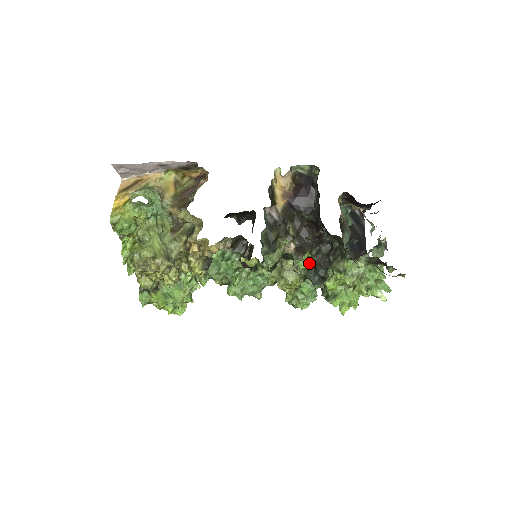
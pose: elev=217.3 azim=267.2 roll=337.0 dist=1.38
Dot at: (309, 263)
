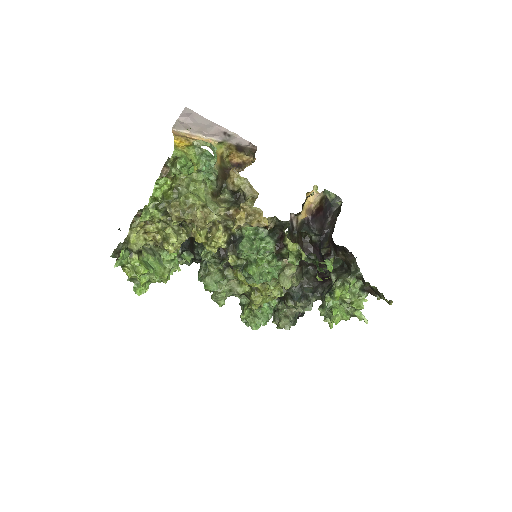
Dot at: (301, 278)
